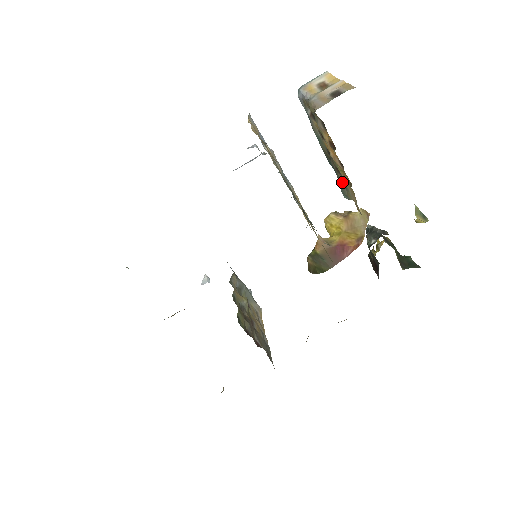
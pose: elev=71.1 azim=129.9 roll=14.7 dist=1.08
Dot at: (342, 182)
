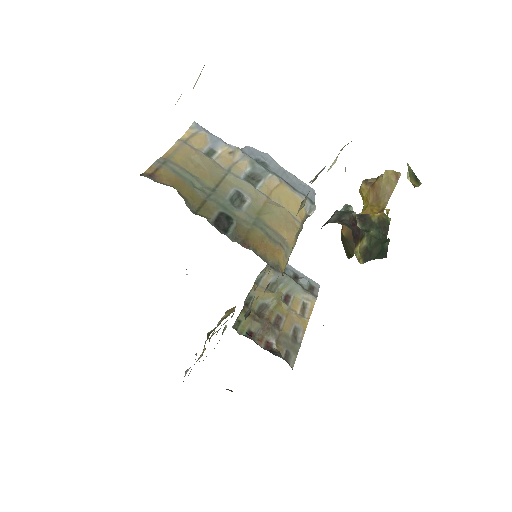
Dot at: occluded
